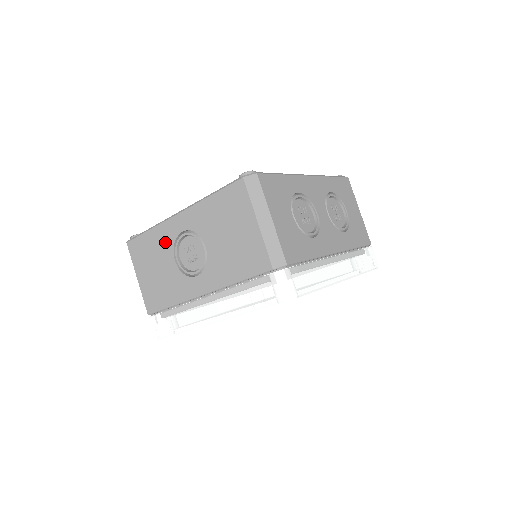
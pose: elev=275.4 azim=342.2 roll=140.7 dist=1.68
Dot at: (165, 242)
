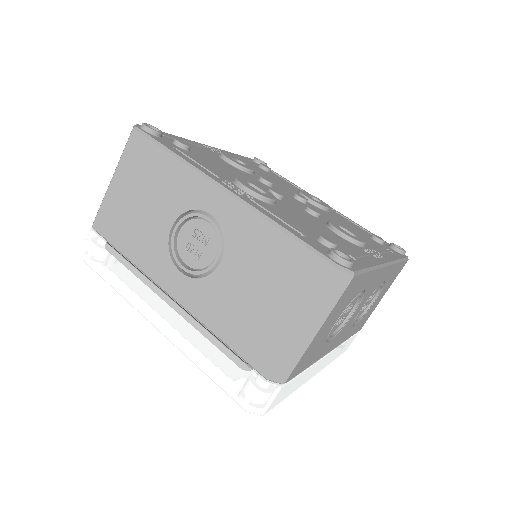
Dot at: (179, 194)
